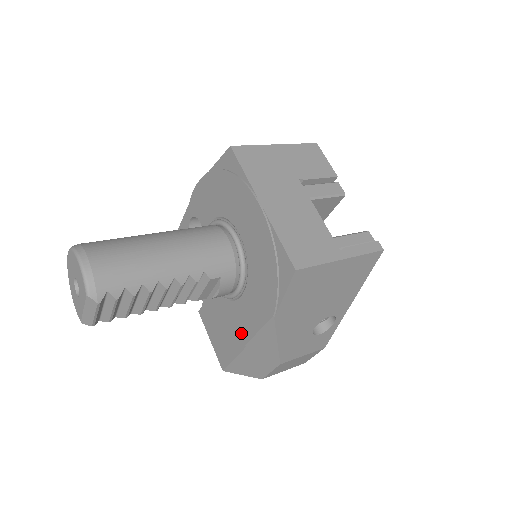
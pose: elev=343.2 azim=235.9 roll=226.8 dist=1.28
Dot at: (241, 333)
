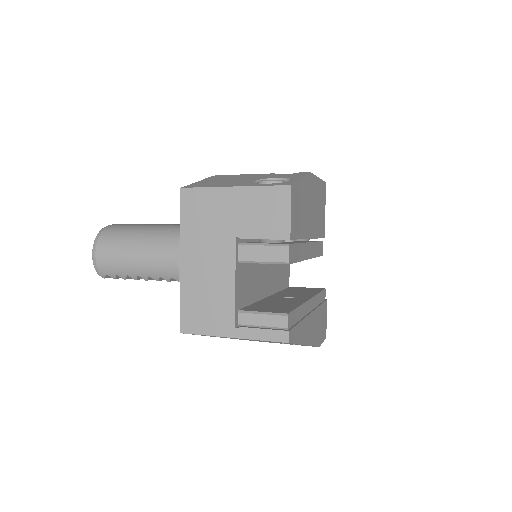
Dot at: occluded
